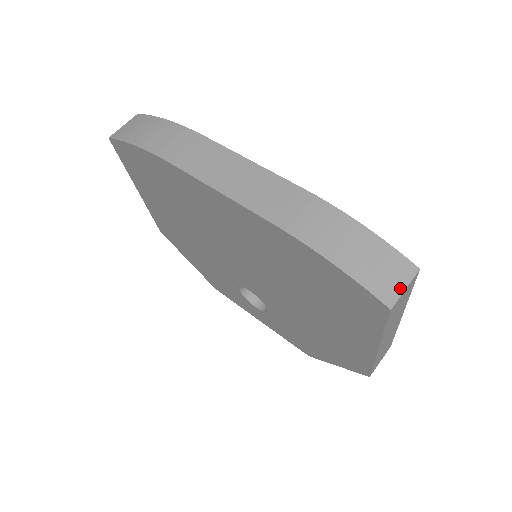
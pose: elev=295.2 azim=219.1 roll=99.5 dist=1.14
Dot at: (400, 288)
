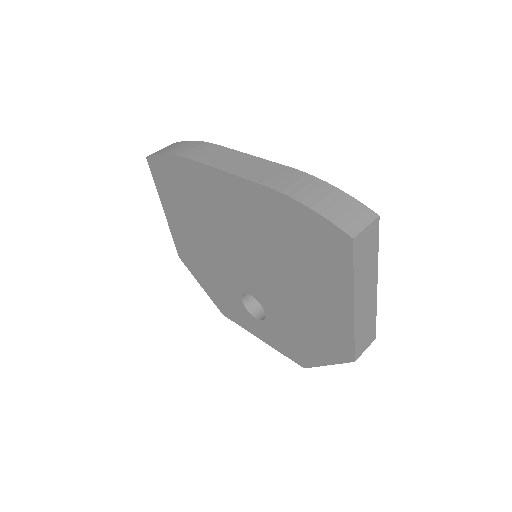
Dot at: (362, 226)
